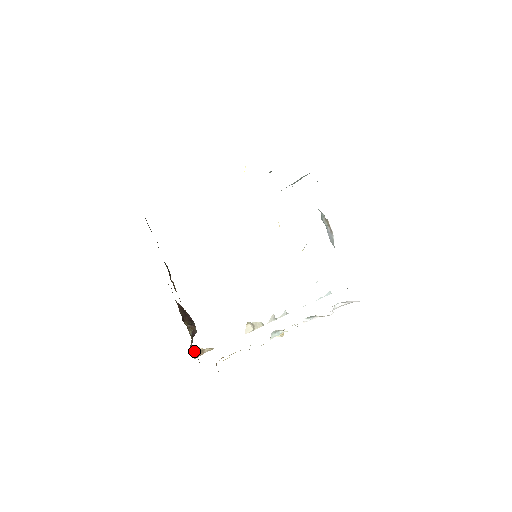
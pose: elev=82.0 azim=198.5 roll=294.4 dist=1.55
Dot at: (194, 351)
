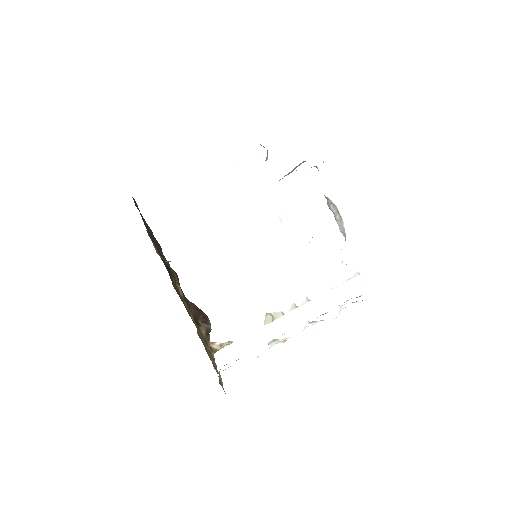
Dot at: (213, 346)
